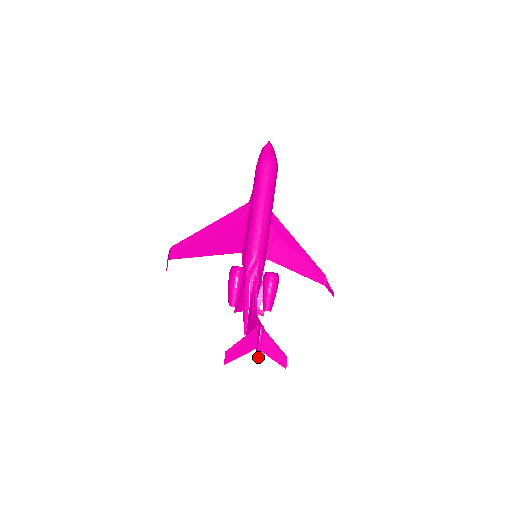
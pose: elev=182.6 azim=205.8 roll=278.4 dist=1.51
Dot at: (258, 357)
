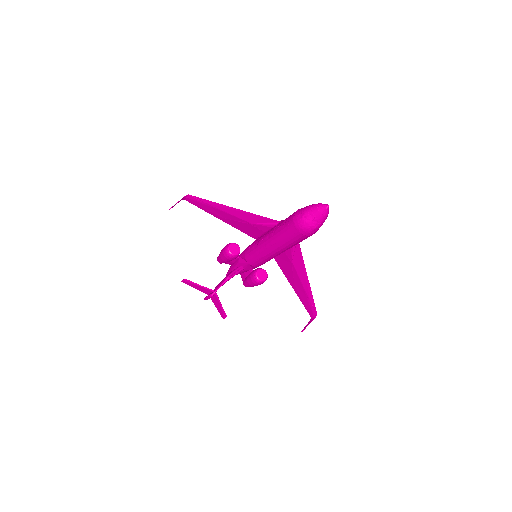
Dot at: occluded
